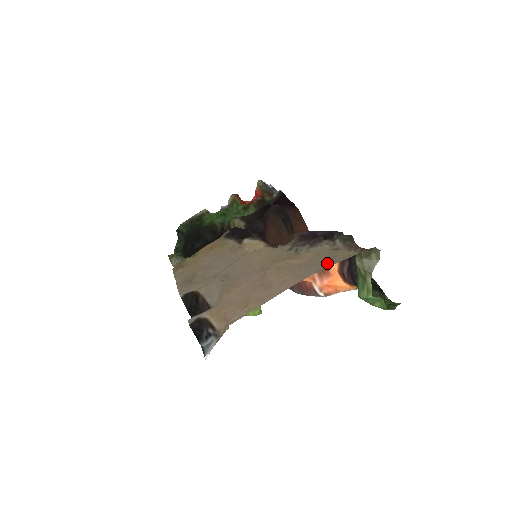
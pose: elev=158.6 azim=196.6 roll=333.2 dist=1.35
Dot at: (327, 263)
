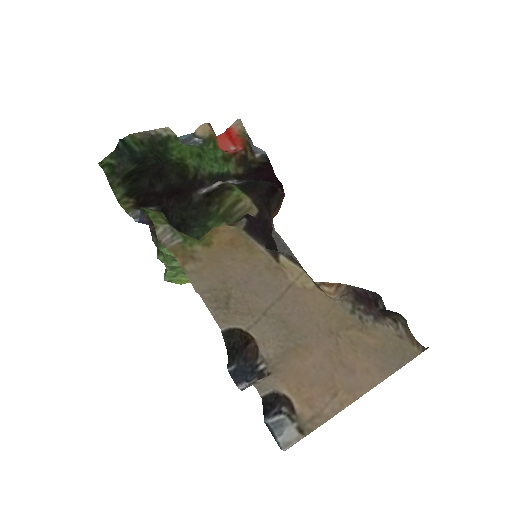
Dot at: (403, 359)
